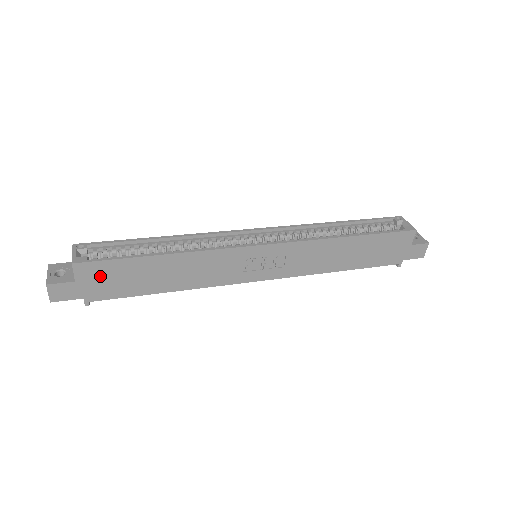
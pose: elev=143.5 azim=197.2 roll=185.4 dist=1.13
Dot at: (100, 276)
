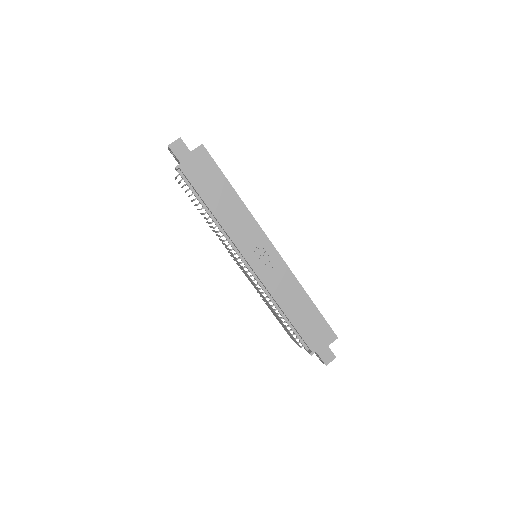
Dot at: (202, 164)
